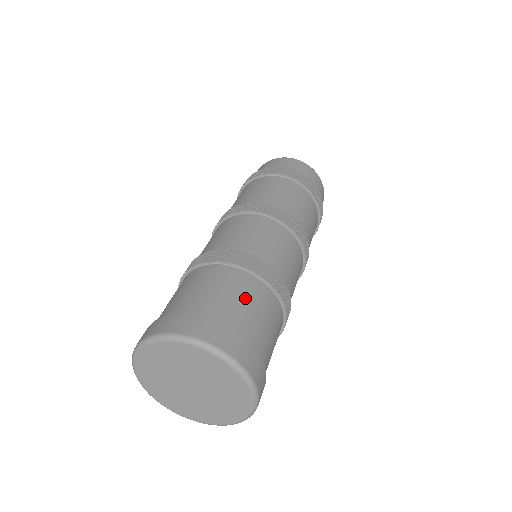
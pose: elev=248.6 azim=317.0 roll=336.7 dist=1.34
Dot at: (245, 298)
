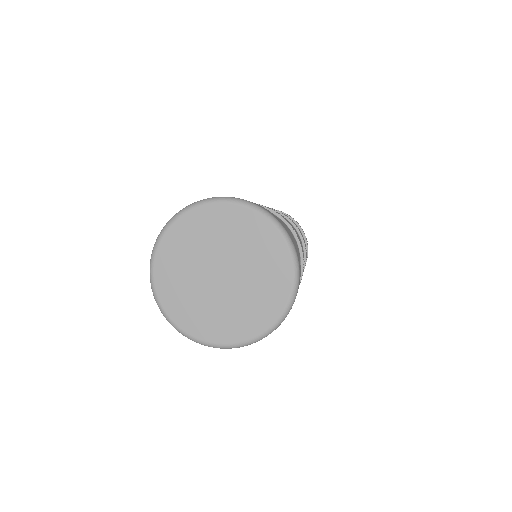
Dot at: occluded
